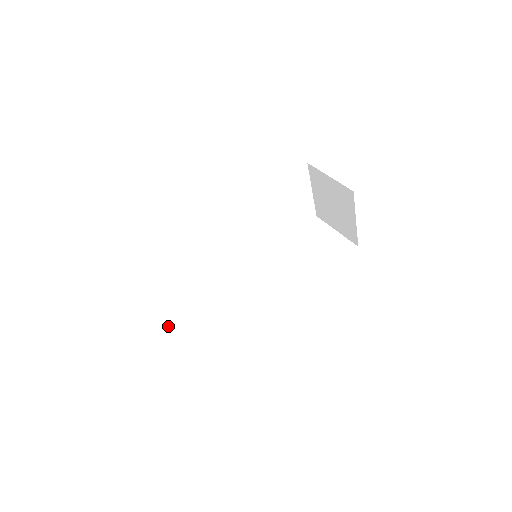
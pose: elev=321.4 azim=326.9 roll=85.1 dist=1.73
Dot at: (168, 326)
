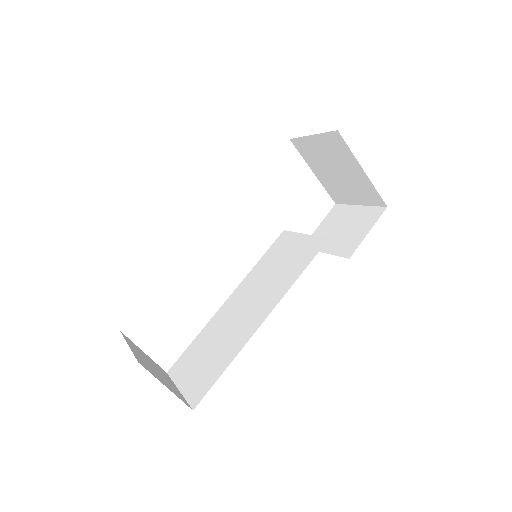
Dot at: (179, 376)
